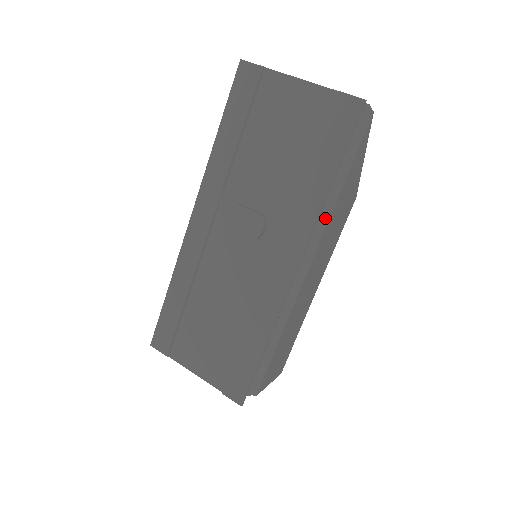
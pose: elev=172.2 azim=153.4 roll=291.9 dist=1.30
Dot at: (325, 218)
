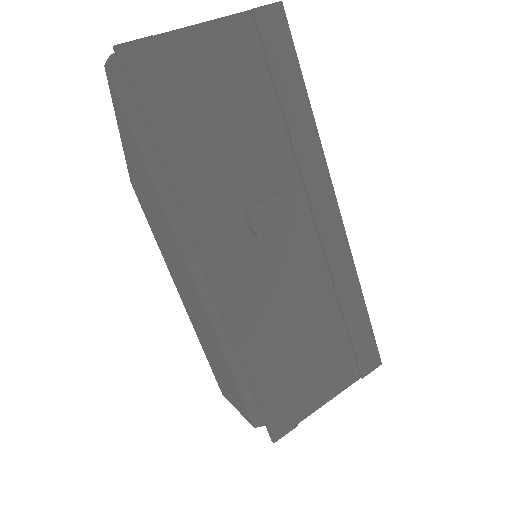
Dot at: occluded
